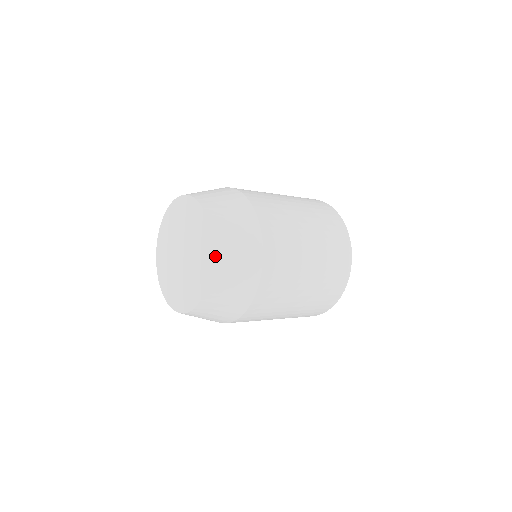
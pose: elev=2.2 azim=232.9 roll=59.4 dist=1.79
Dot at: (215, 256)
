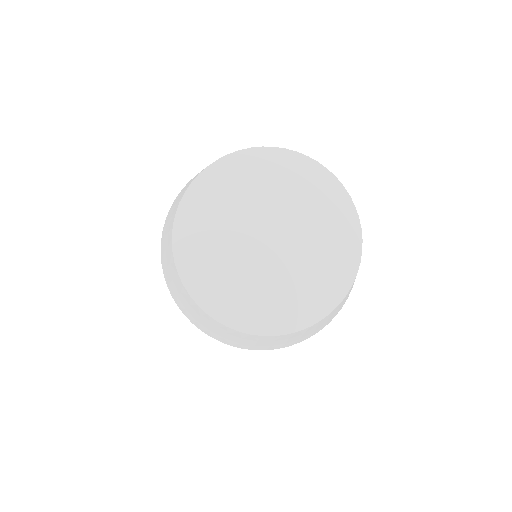
Dot at: occluded
